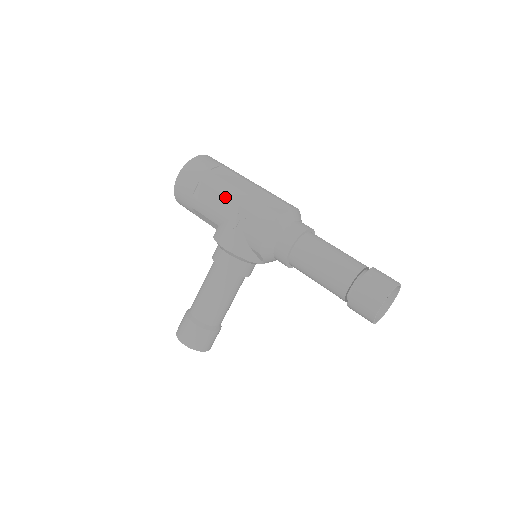
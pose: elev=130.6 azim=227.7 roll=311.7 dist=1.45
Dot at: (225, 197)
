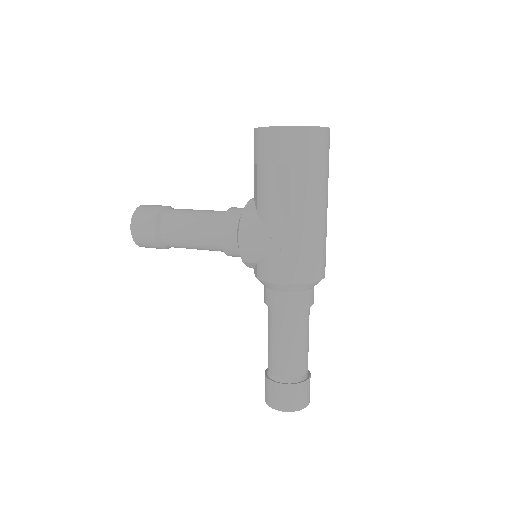
Dot at: (289, 211)
